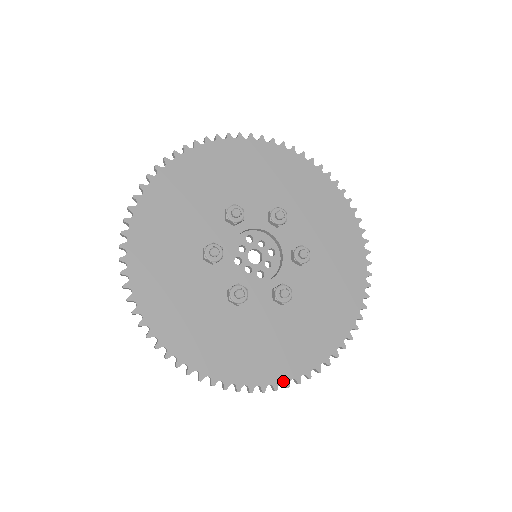
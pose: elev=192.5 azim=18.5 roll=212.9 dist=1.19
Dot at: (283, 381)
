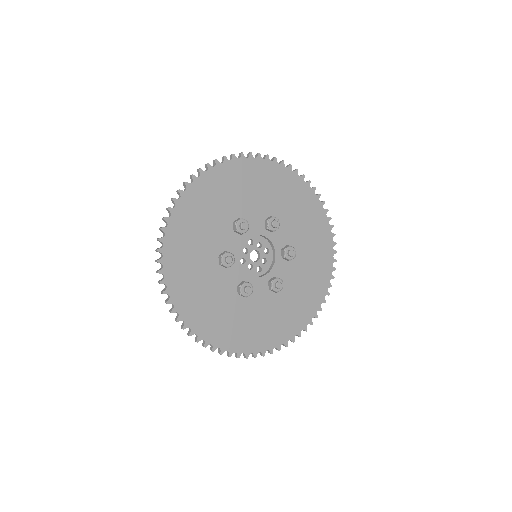
Dot at: (276, 347)
